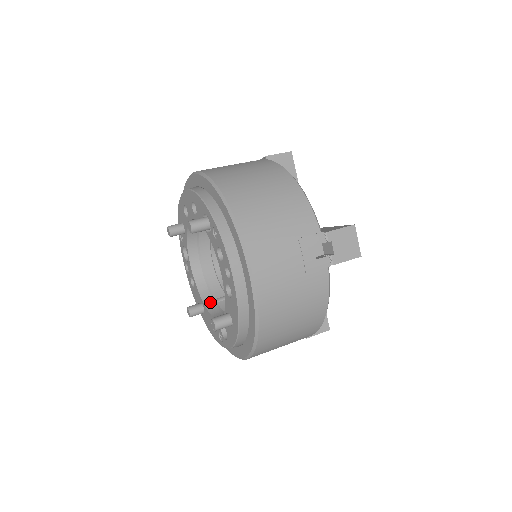
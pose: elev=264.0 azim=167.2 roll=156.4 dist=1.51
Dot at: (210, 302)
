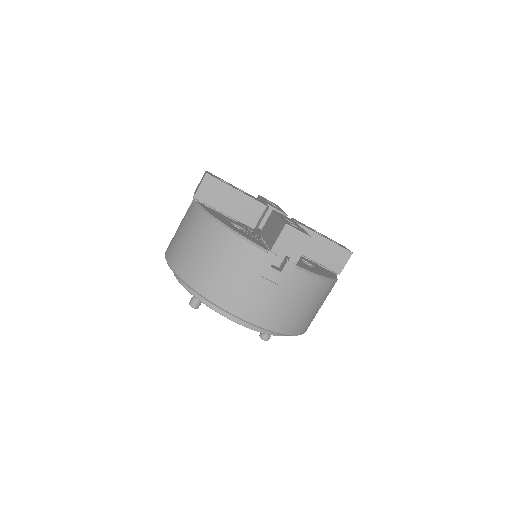
Dot at: occluded
